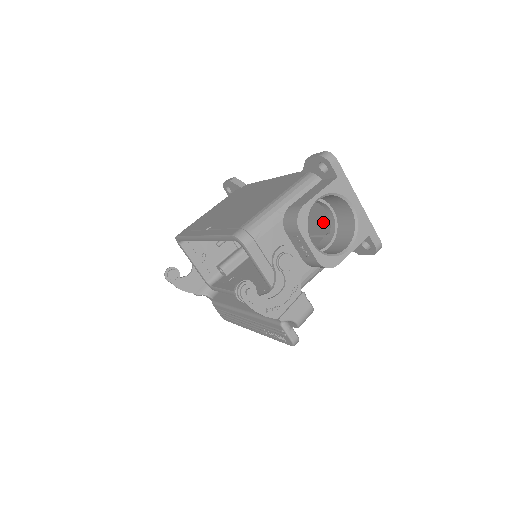
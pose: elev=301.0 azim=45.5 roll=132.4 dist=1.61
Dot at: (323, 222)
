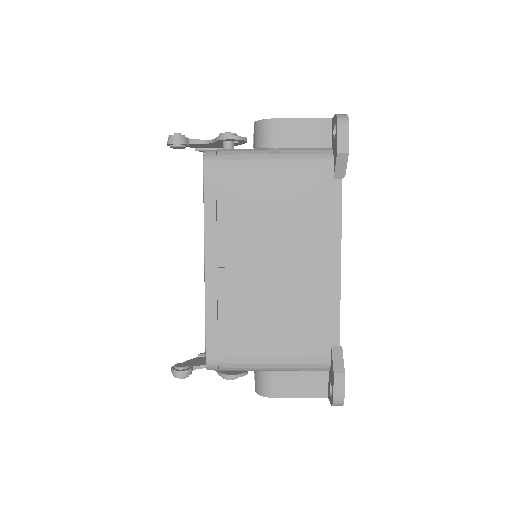
Dot at: occluded
